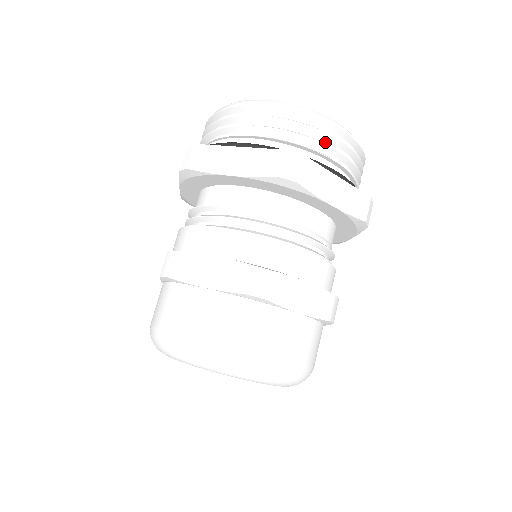
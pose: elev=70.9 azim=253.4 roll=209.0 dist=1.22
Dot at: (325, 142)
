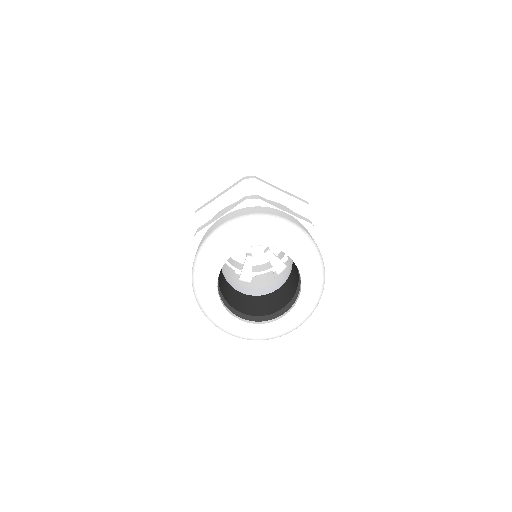
Dot at: occluded
